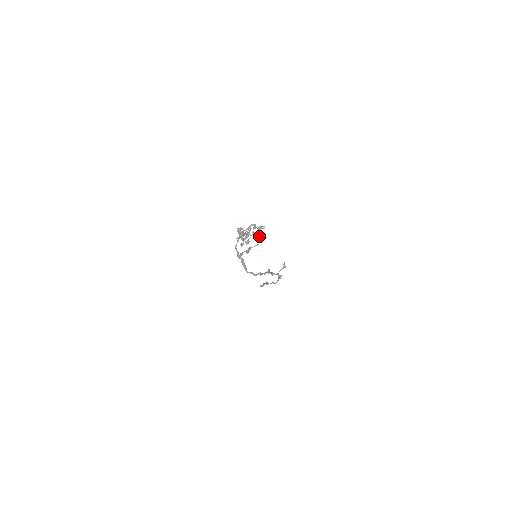
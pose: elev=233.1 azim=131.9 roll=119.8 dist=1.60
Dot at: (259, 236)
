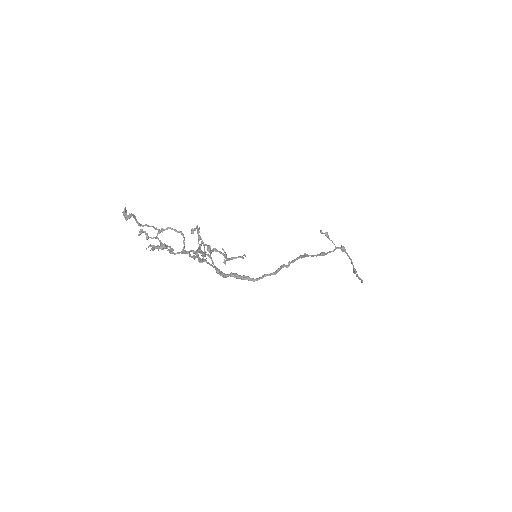
Dot at: (167, 228)
